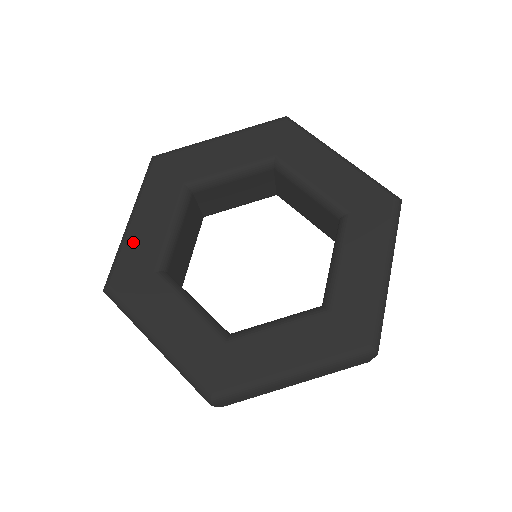
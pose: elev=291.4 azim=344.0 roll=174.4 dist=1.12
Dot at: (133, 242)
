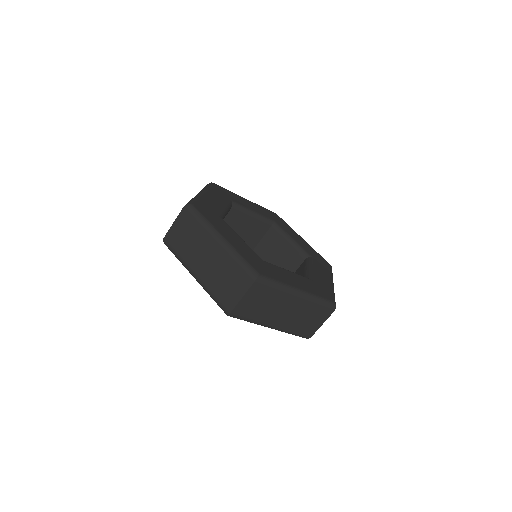
Dot at: (205, 199)
